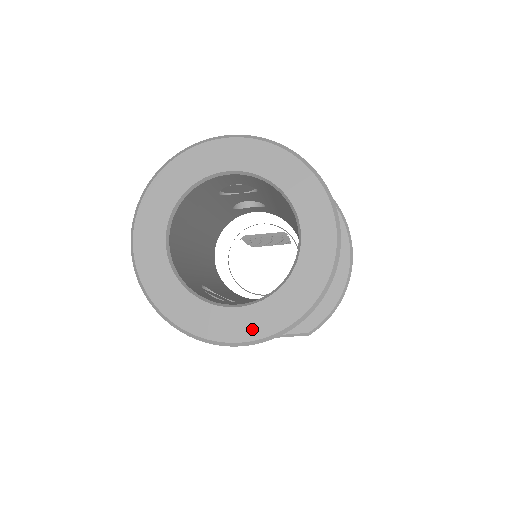
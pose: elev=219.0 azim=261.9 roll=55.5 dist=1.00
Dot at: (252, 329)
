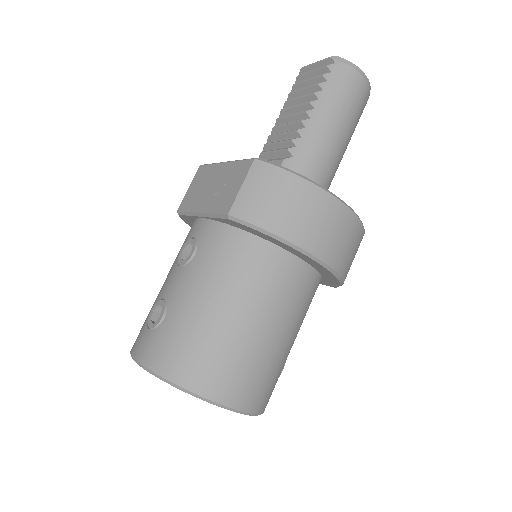
Dot at: occluded
